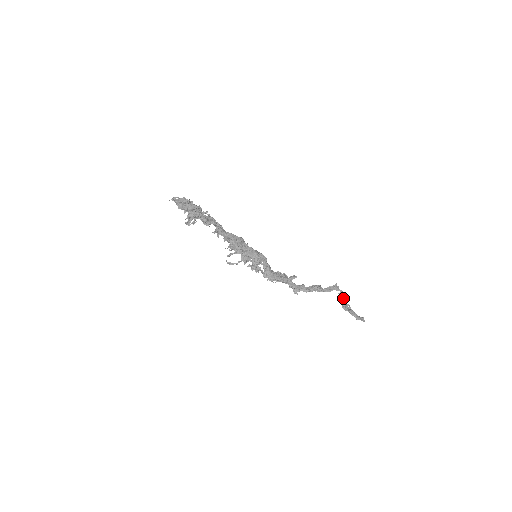
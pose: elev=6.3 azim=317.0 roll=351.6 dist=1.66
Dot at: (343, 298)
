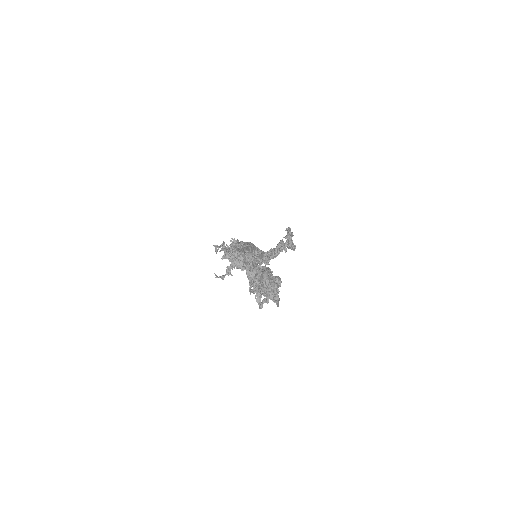
Dot at: occluded
